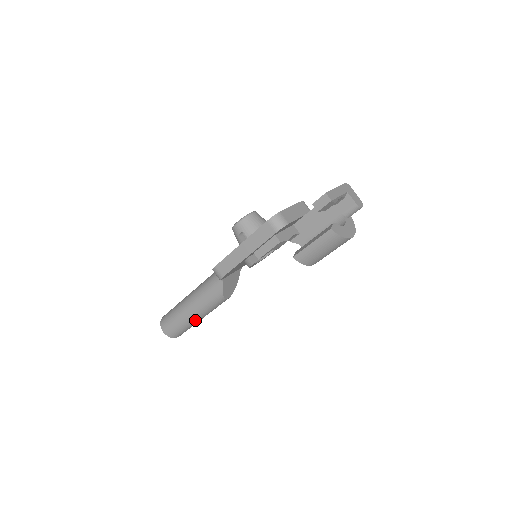
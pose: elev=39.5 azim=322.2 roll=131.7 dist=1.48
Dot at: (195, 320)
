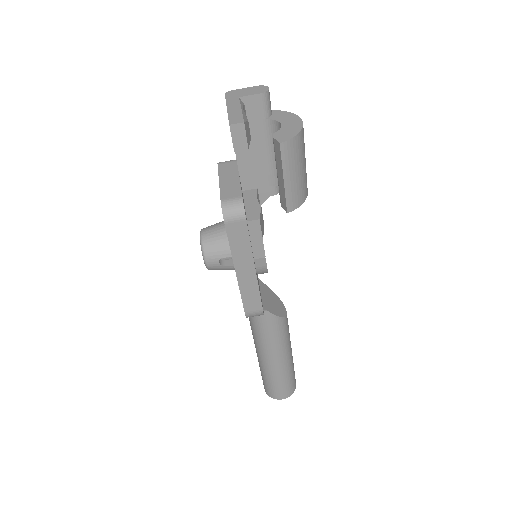
Dot at: (290, 360)
